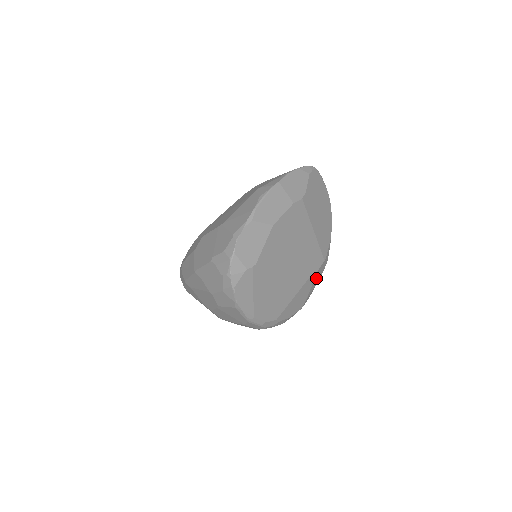
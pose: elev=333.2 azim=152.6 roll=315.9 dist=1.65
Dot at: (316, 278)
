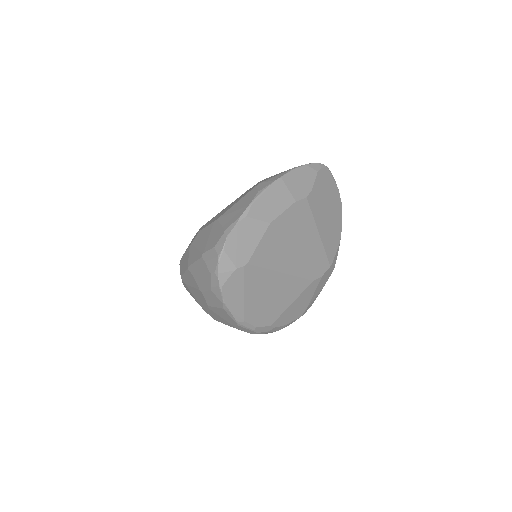
Dot at: (320, 284)
